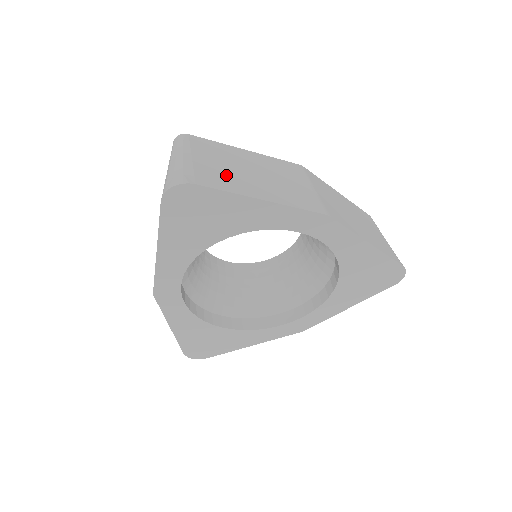
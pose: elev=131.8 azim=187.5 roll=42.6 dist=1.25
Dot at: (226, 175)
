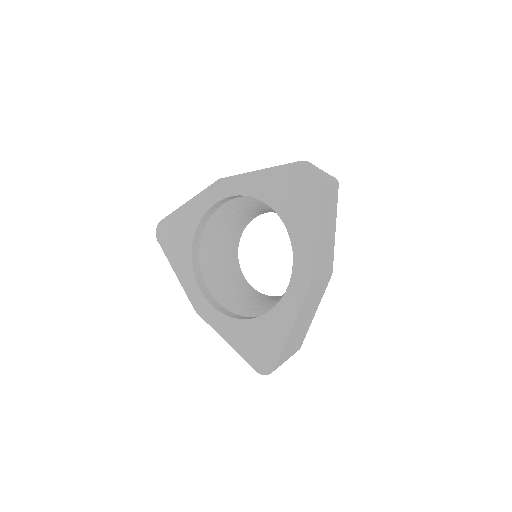
Dot at: occluded
